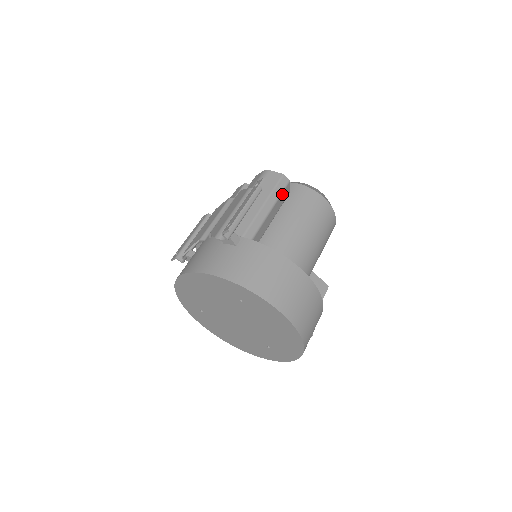
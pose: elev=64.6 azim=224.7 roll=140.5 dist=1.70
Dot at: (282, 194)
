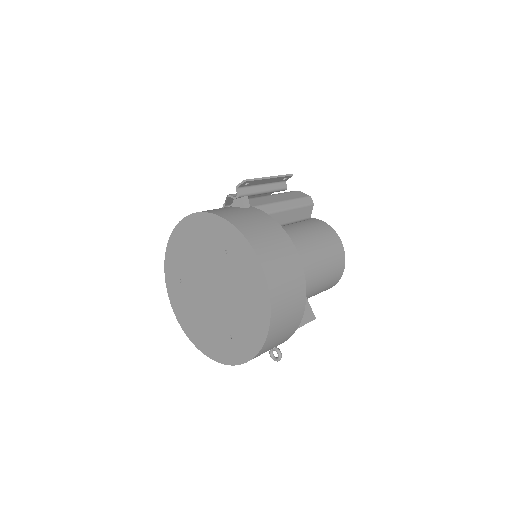
Dot at: (303, 208)
